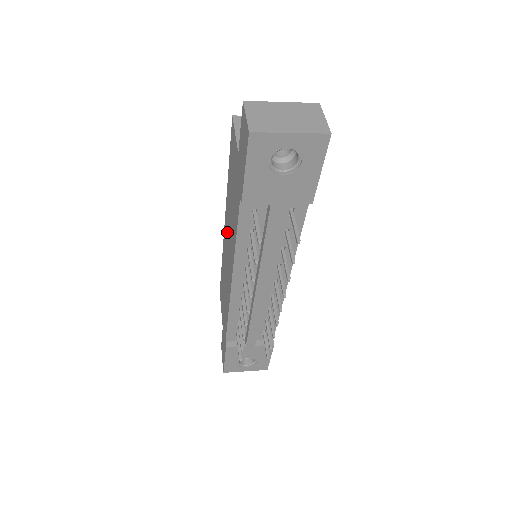
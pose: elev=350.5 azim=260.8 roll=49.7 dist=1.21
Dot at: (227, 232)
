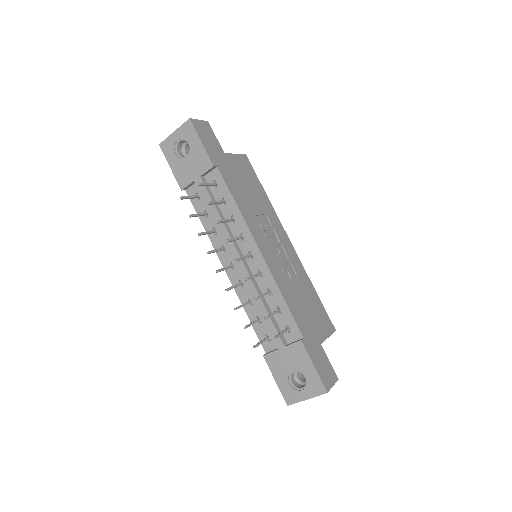
Dot at: occluded
